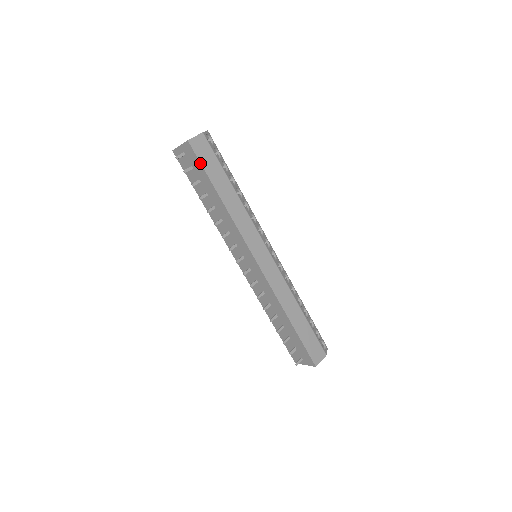
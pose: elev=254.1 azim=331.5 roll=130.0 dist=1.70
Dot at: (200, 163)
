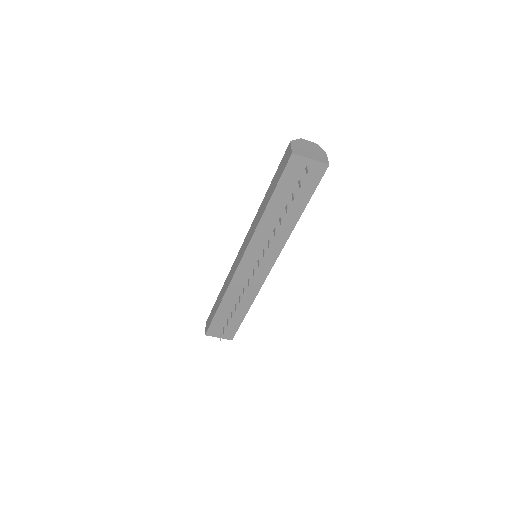
Dot at: occluded
